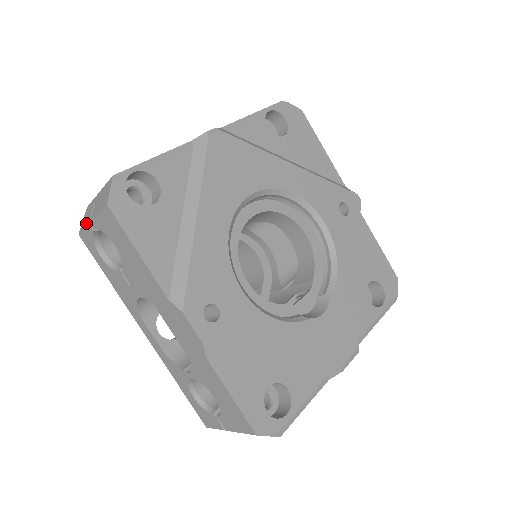
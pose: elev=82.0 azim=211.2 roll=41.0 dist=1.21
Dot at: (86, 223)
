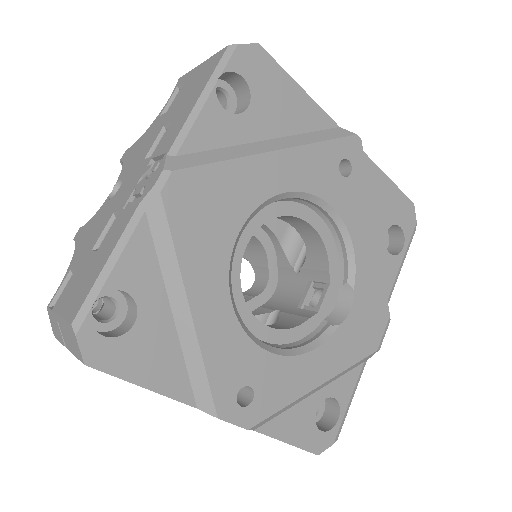
Dot at: (59, 338)
